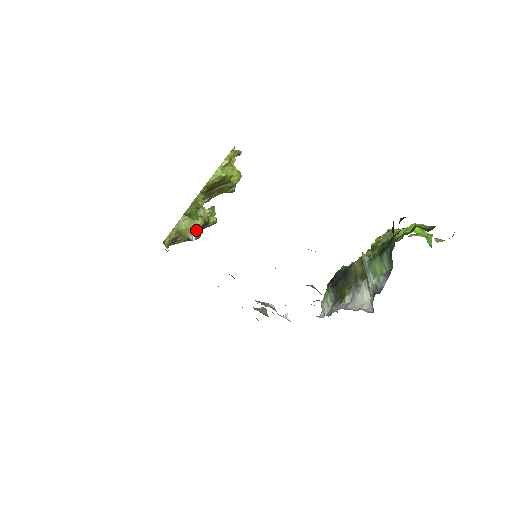
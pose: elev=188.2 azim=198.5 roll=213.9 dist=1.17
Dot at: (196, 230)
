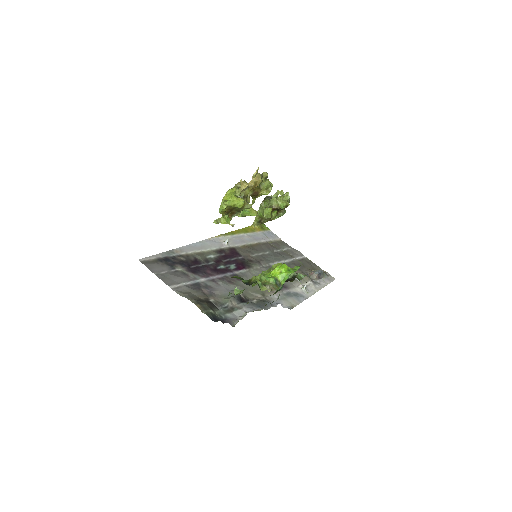
Dot at: (266, 217)
